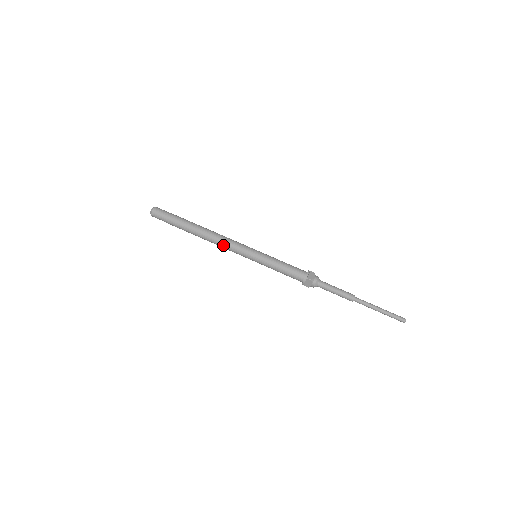
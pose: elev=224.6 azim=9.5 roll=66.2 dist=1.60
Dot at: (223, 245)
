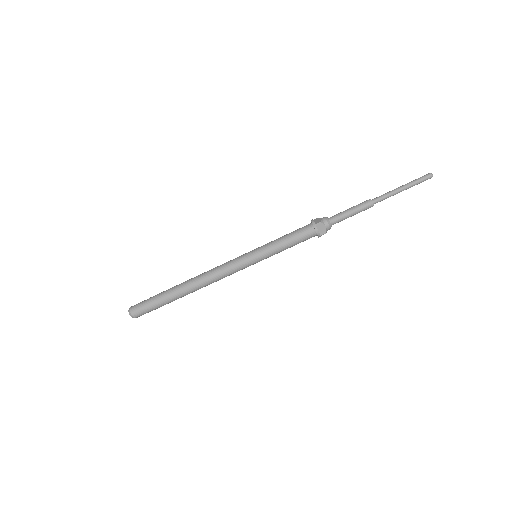
Dot at: (219, 275)
